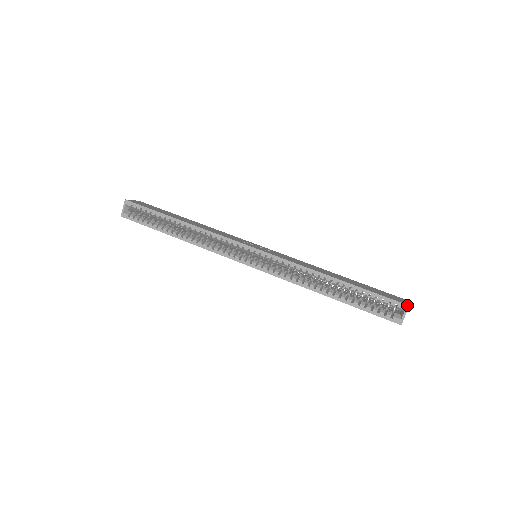
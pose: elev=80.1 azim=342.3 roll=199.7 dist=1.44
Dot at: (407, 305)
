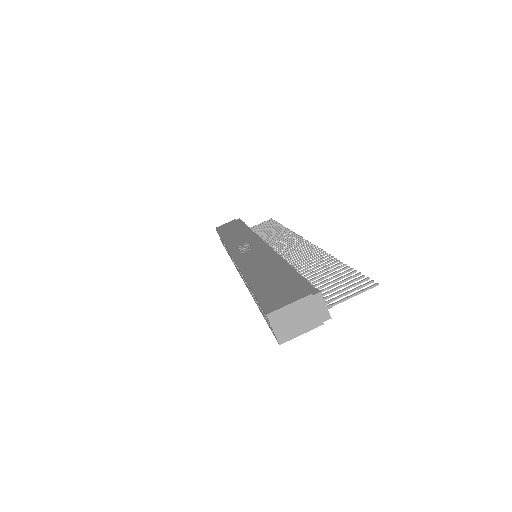
Dot at: (265, 314)
